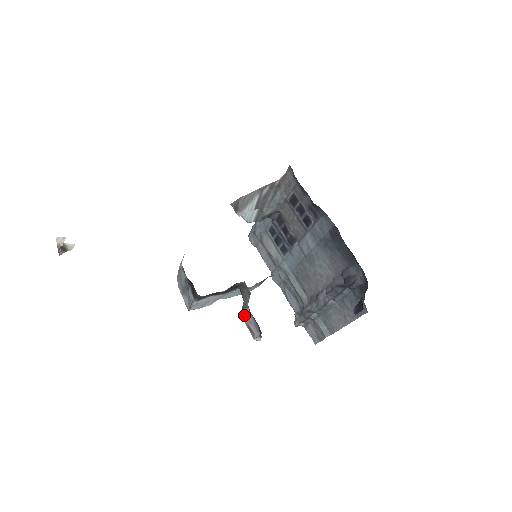
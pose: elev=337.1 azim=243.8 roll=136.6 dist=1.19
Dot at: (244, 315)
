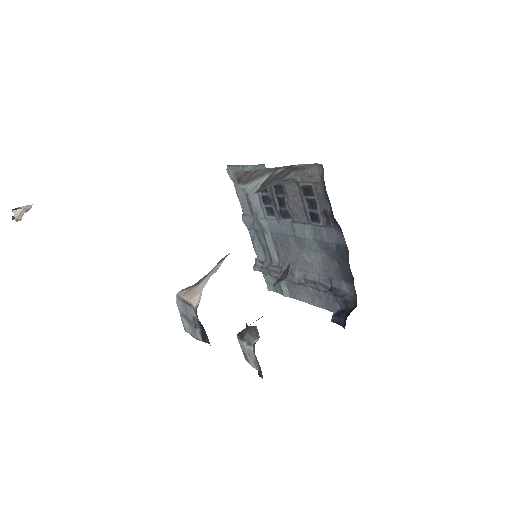
Dot at: (244, 346)
